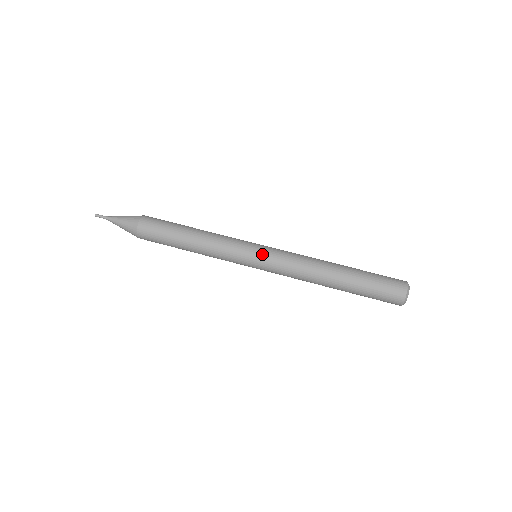
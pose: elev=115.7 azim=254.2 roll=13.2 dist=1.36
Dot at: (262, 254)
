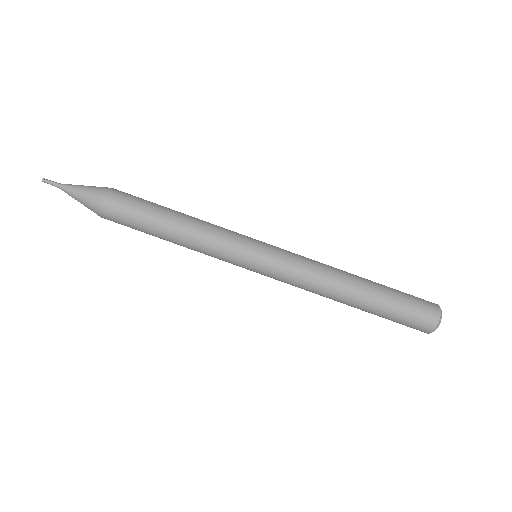
Dot at: (266, 255)
